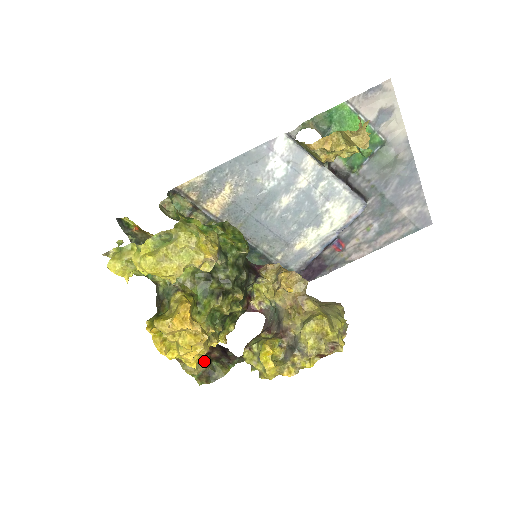
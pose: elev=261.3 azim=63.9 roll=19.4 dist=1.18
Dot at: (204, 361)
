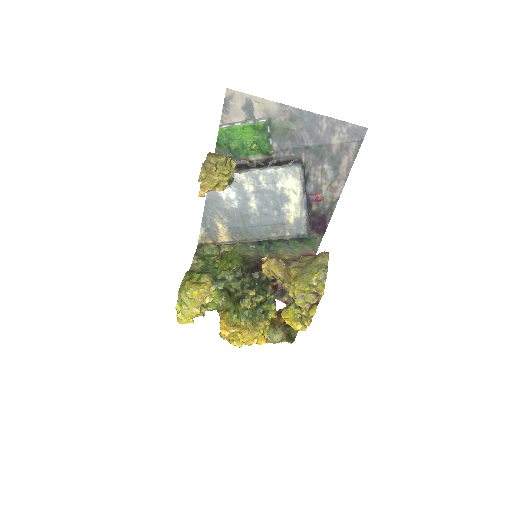
Dot at: (280, 331)
